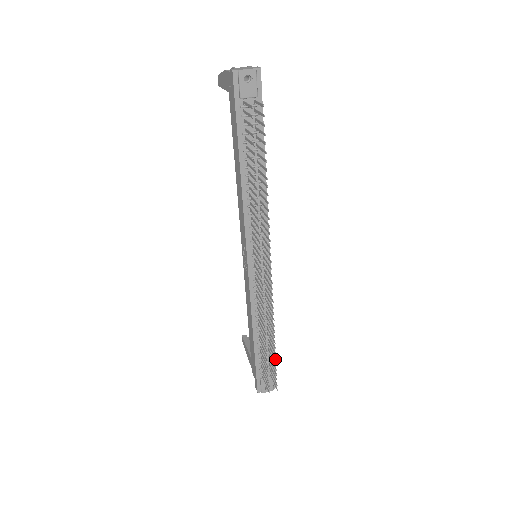
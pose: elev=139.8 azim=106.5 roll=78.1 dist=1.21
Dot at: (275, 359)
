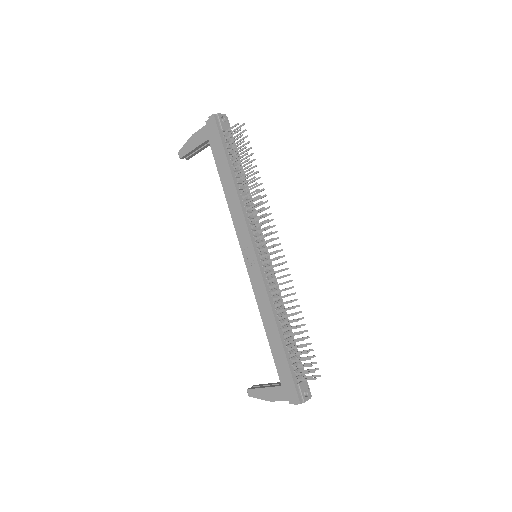
Dot at: occluded
